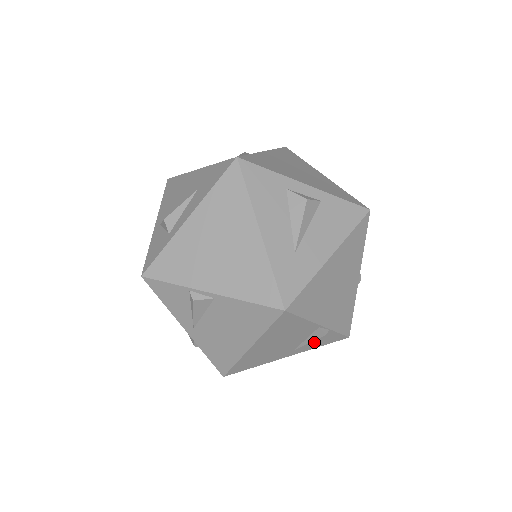
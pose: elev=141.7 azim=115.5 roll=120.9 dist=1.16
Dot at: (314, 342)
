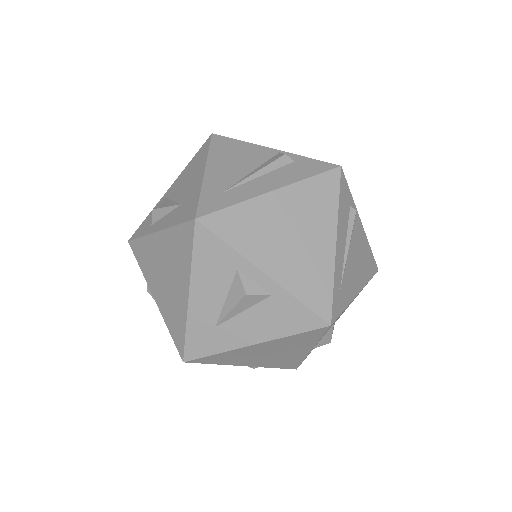
Dot at: occluded
